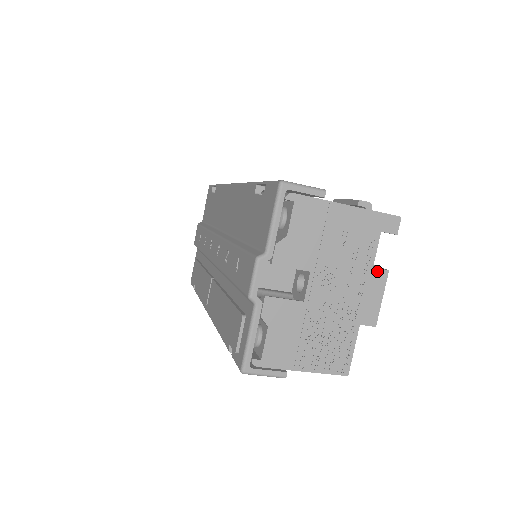
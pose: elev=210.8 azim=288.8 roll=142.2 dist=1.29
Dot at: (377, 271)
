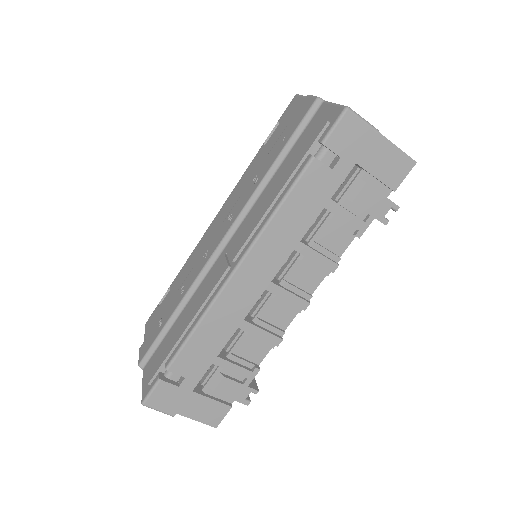
Dot at: occluded
